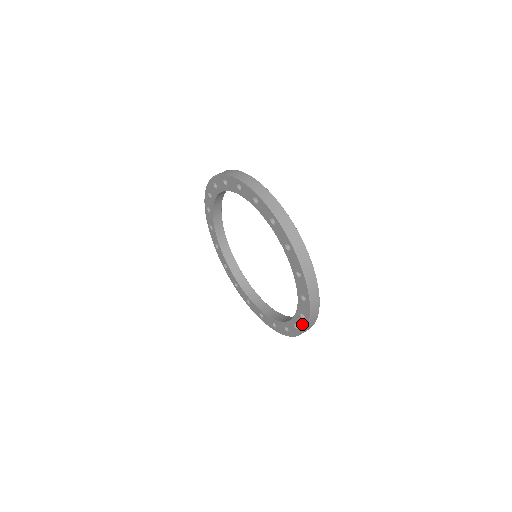
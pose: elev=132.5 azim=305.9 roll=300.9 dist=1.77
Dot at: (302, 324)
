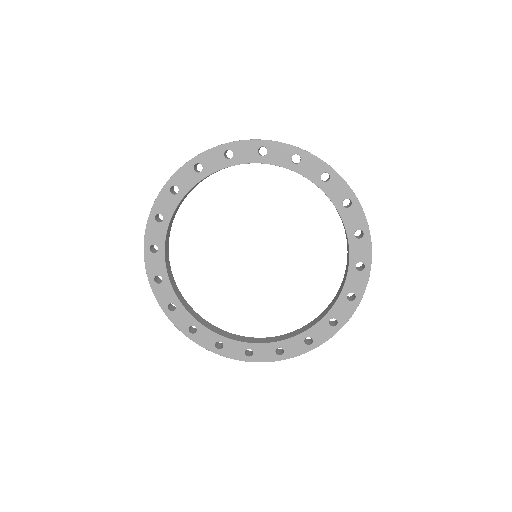
Dot at: (298, 349)
